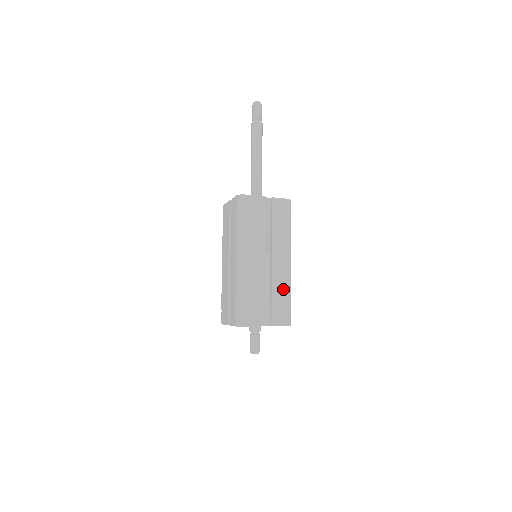
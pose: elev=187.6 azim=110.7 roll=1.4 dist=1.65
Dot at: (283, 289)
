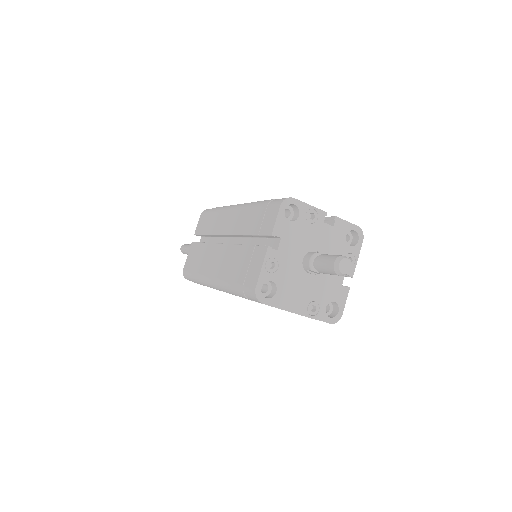
Dot at: occluded
